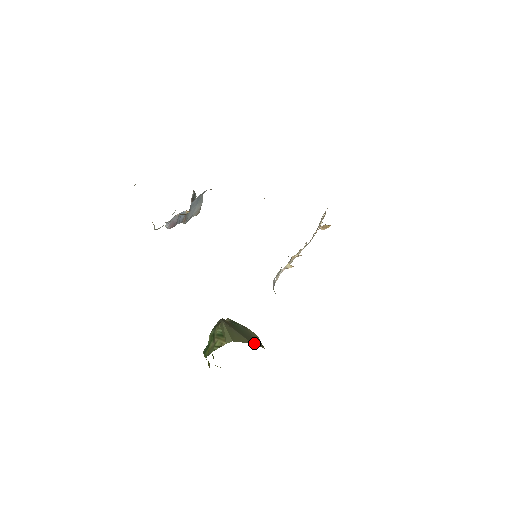
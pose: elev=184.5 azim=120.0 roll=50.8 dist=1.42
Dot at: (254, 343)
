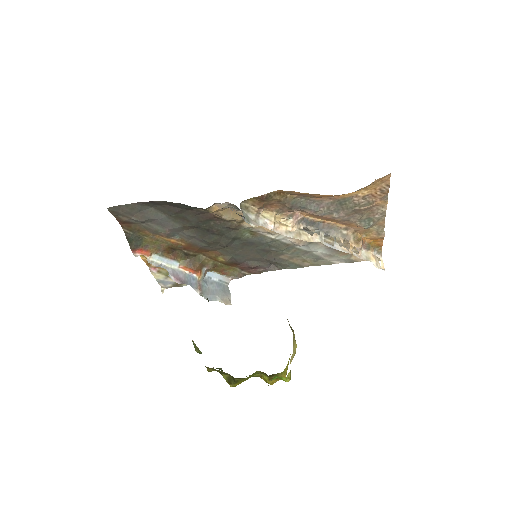
Dot at: occluded
